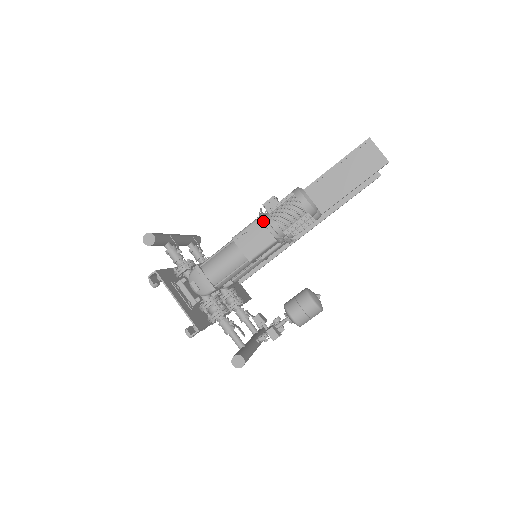
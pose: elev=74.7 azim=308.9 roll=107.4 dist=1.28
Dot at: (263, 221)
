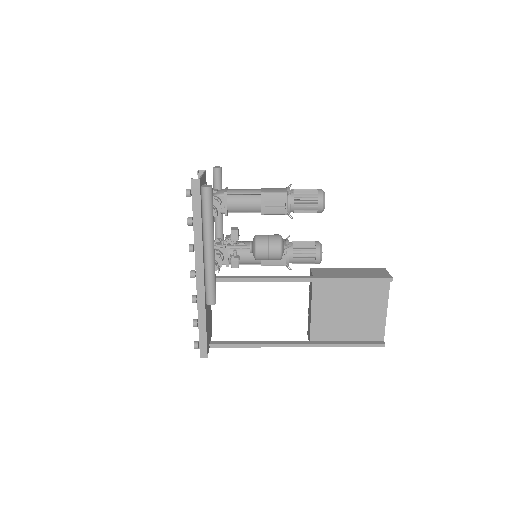
Dot at: occluded
